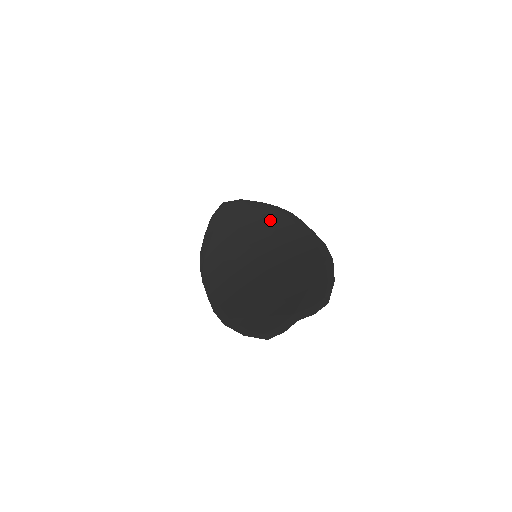
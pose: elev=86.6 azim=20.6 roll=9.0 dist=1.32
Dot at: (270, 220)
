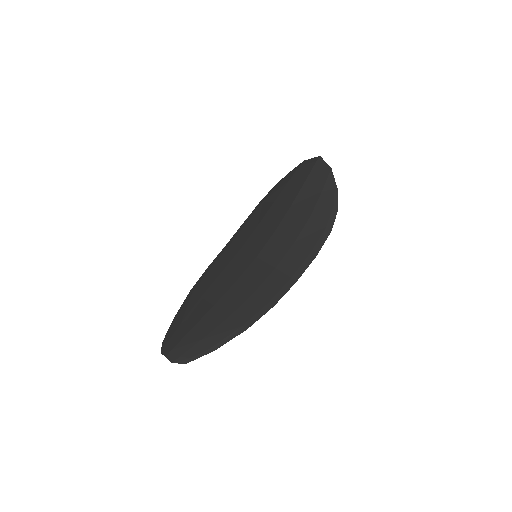
Dot at: (309, 225)
